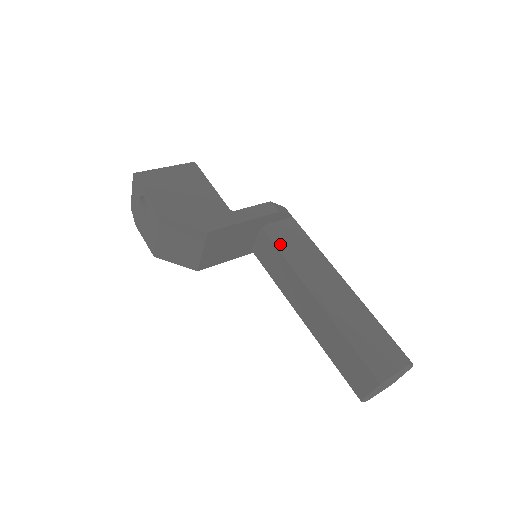
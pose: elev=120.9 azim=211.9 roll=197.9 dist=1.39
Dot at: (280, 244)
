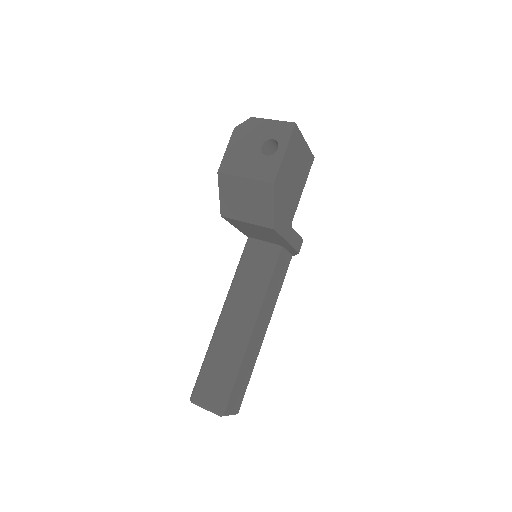
Dot at: (275, 270)
